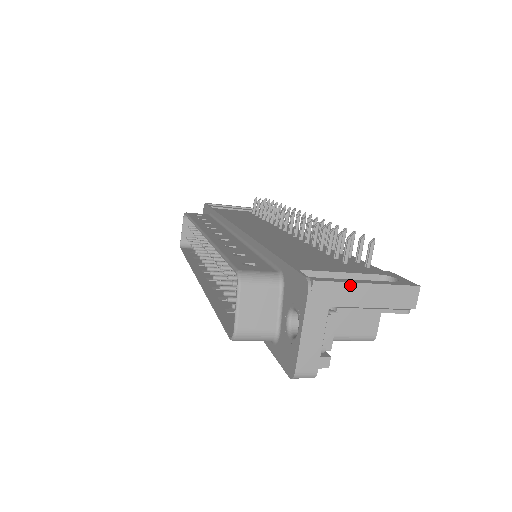
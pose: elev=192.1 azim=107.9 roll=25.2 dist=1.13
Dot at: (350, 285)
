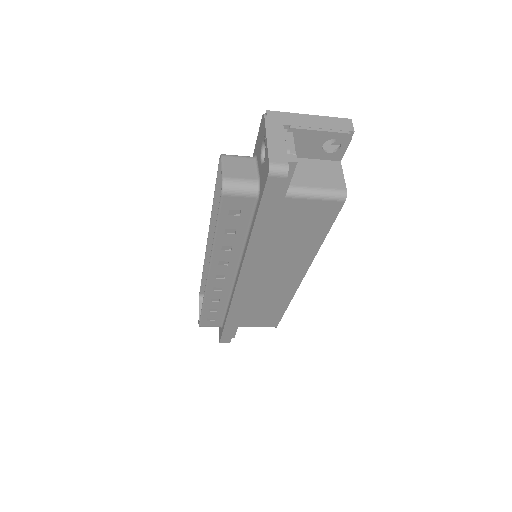
Dot at: (295, 115)
